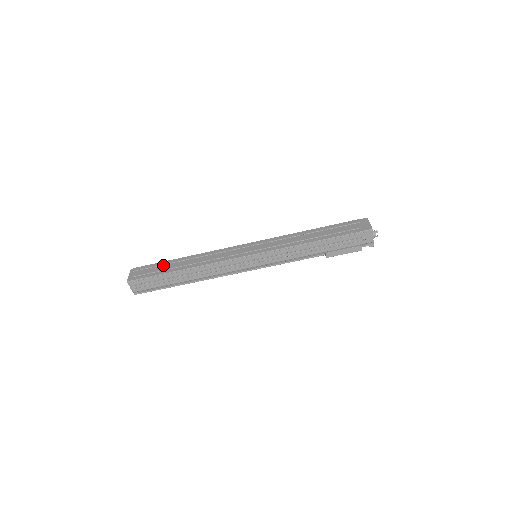
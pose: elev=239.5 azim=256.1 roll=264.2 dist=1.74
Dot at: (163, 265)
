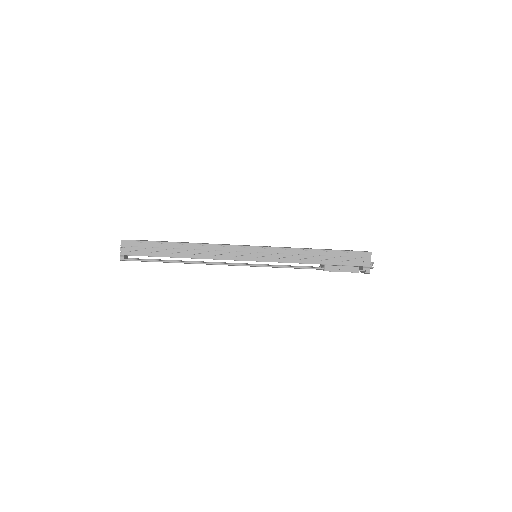
Dot at: occluded
